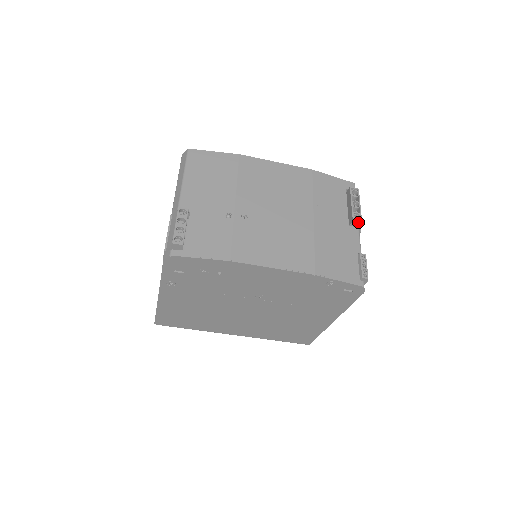
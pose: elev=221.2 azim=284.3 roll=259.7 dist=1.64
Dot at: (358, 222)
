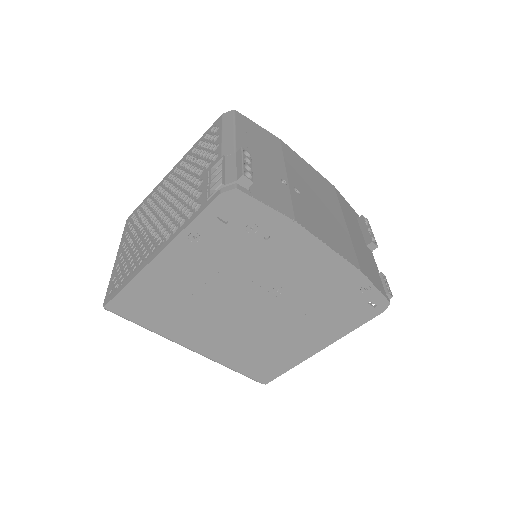
Dot at: (375, 245)
